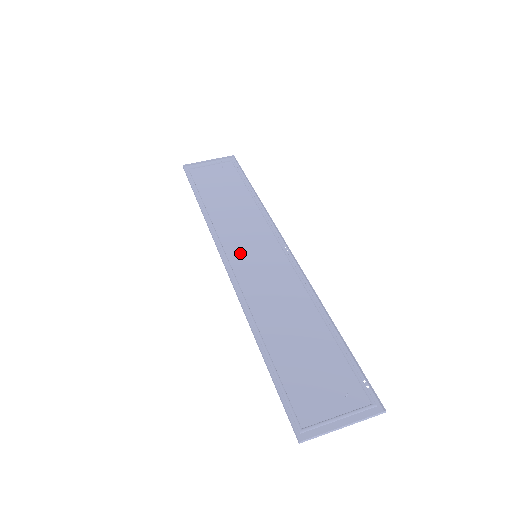
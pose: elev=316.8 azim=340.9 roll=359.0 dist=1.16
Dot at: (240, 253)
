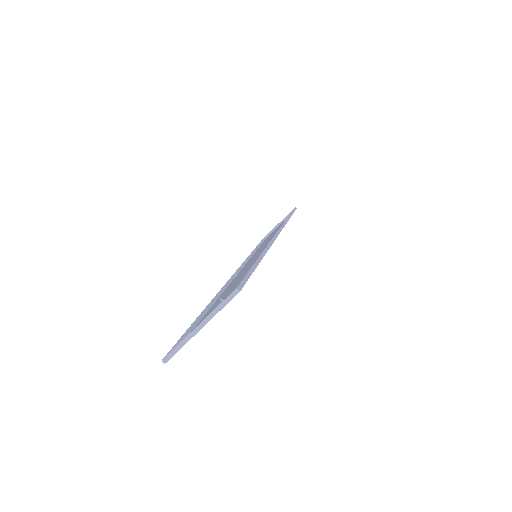
Dot at: occluded
